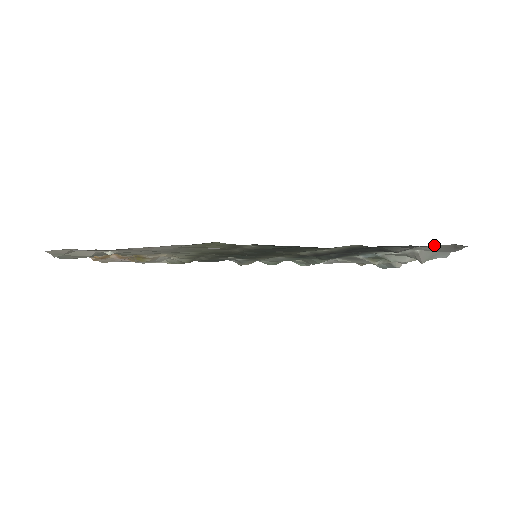
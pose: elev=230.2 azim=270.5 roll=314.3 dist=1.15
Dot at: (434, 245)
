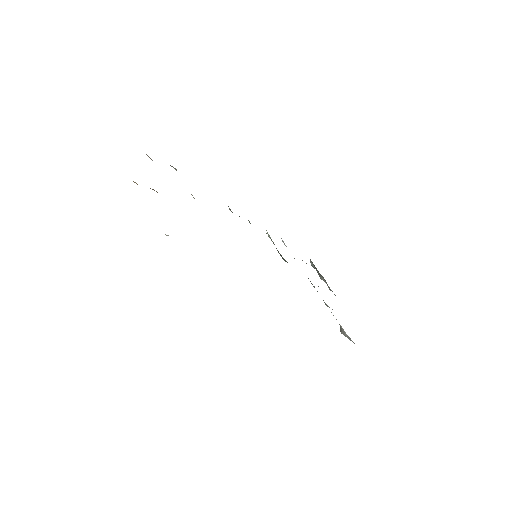
Dot at: occluded
